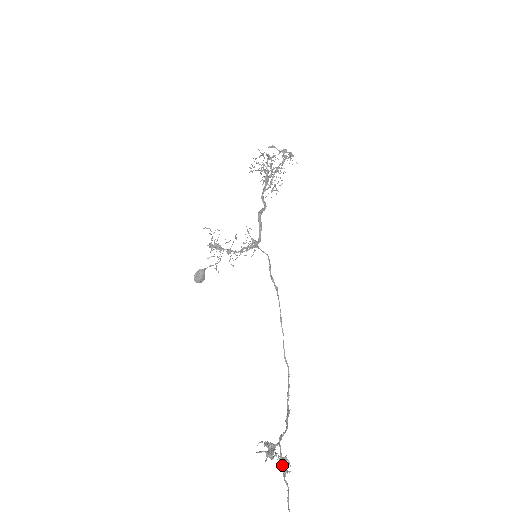
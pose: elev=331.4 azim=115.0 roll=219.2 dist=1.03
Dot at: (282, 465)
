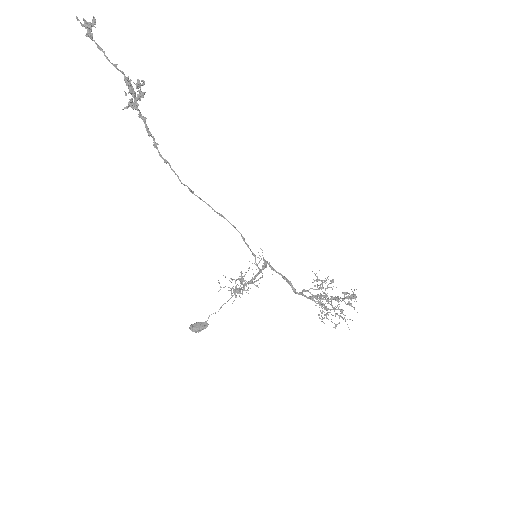
Dot at: (130, 85)
